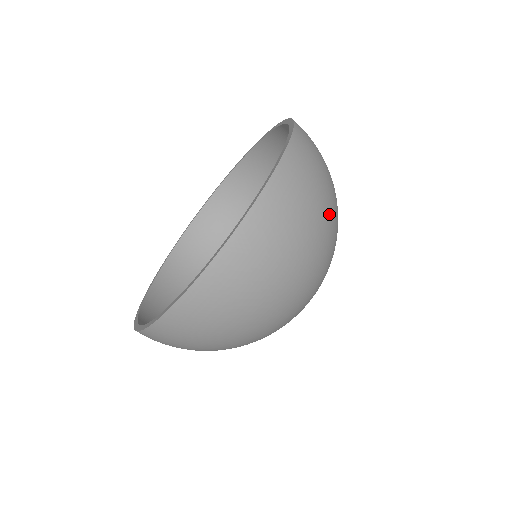
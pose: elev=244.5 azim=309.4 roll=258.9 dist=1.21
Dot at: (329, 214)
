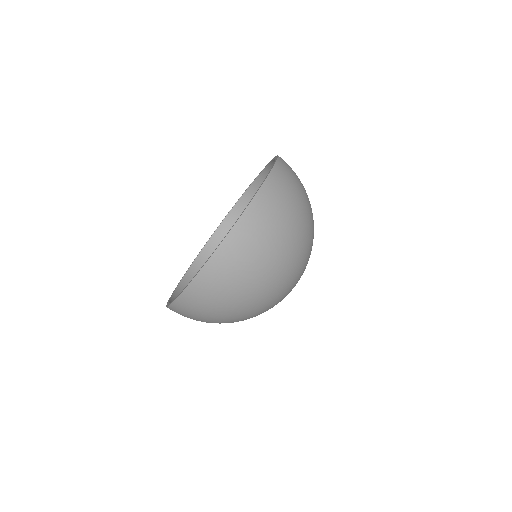
Dot at: (274, 265)
